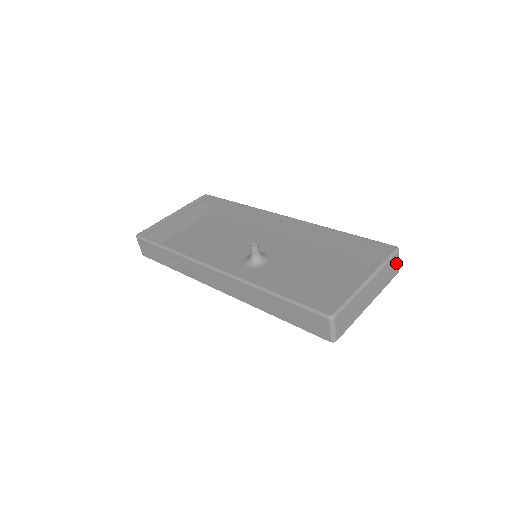
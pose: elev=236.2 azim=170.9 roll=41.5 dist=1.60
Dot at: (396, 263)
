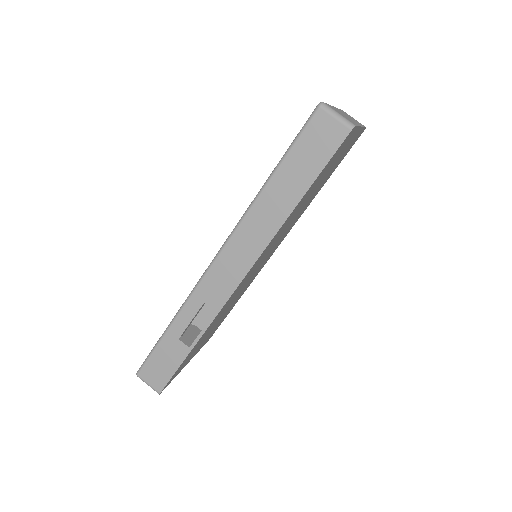
Dot at: occluded
